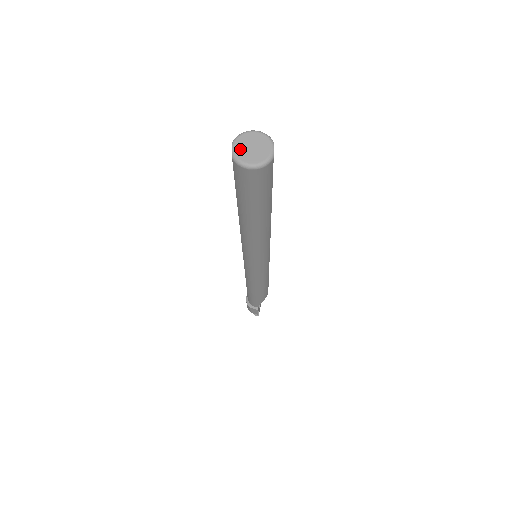
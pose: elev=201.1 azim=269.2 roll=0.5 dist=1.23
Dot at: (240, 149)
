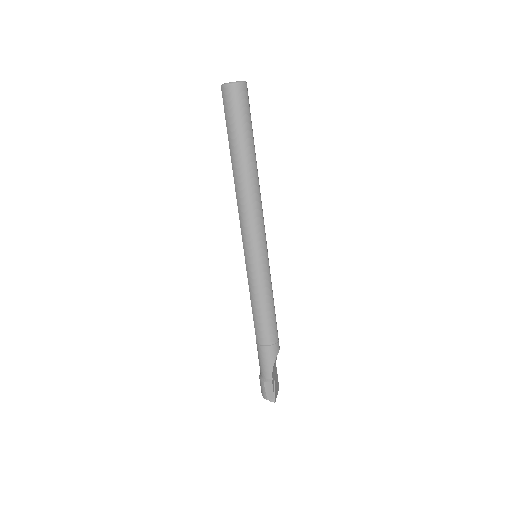
Dot at: occluded
